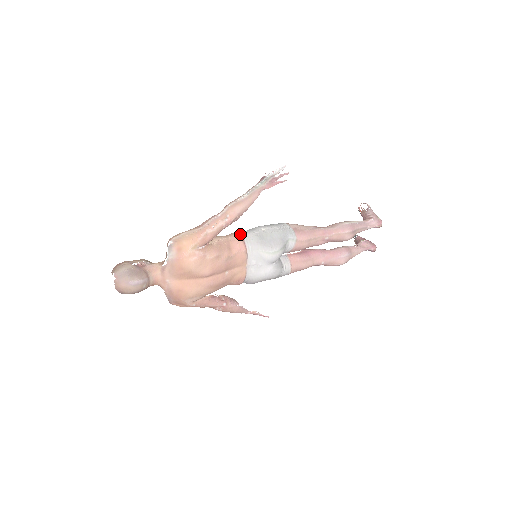
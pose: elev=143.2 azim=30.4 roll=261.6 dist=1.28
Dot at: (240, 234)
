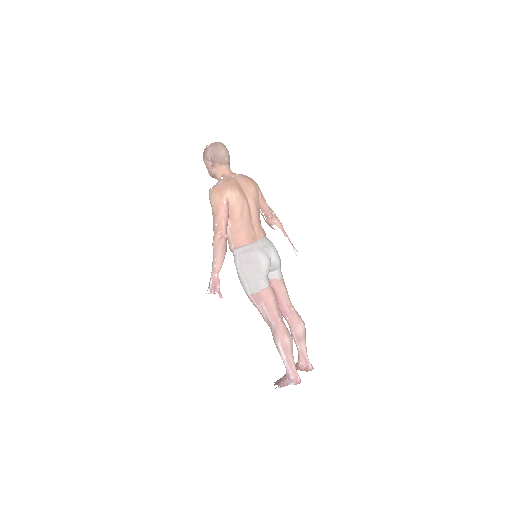
Dot at: occluded
